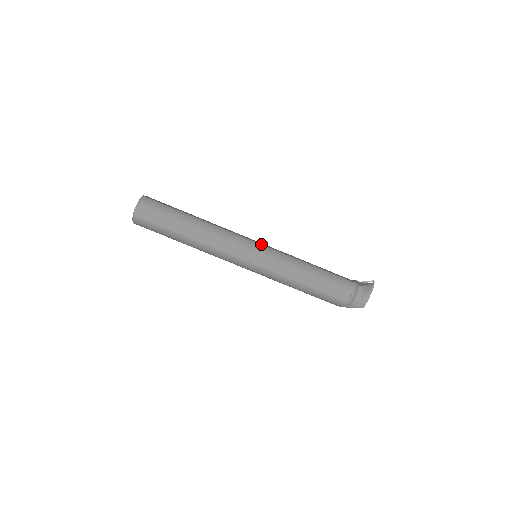
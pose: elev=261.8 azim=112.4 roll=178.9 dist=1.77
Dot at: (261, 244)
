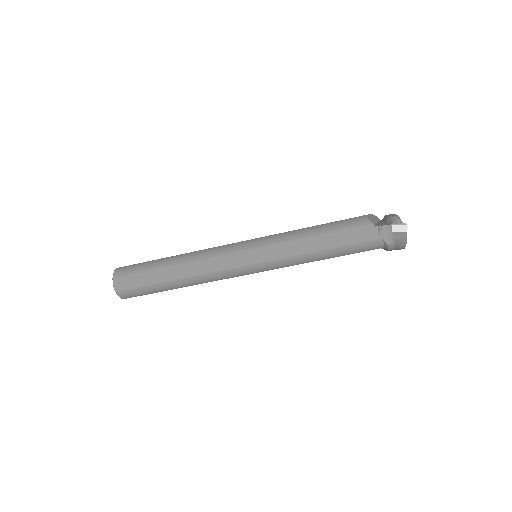
Dot at: (254, 264)
